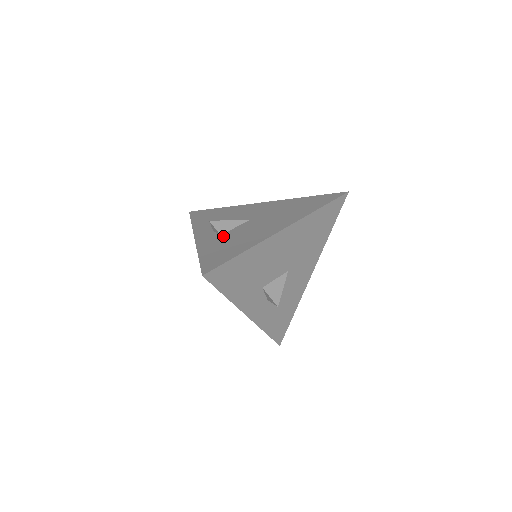
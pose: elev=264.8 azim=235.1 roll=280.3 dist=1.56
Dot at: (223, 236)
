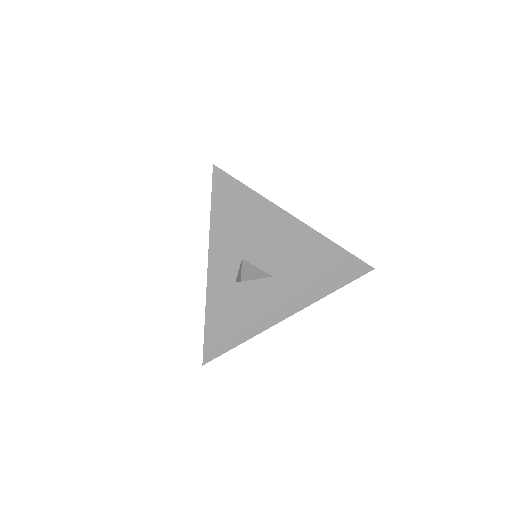
Dot at: occluded
